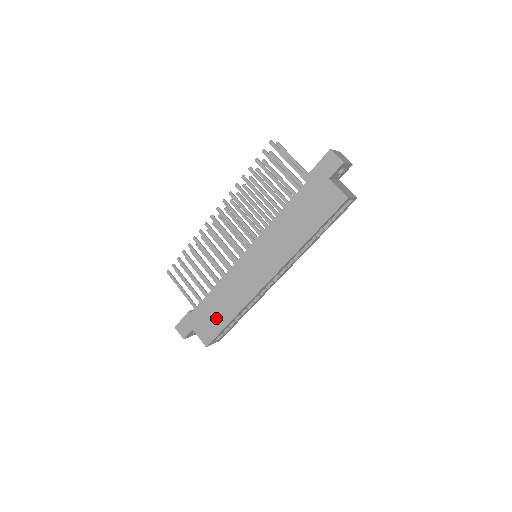
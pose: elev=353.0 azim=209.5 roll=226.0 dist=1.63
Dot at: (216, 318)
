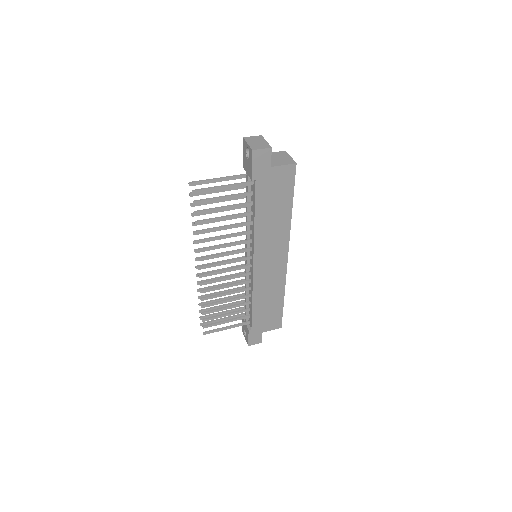
Dot at: (272, 311)
